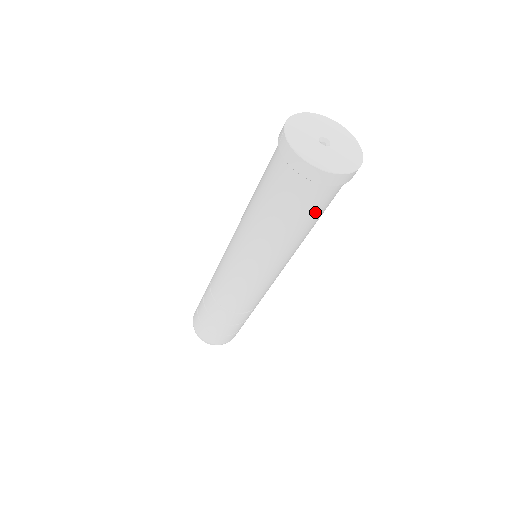
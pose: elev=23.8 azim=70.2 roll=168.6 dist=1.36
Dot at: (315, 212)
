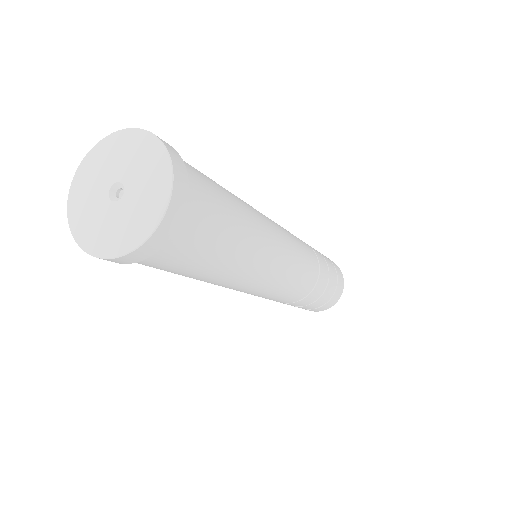
Dot at: (207, 249)
